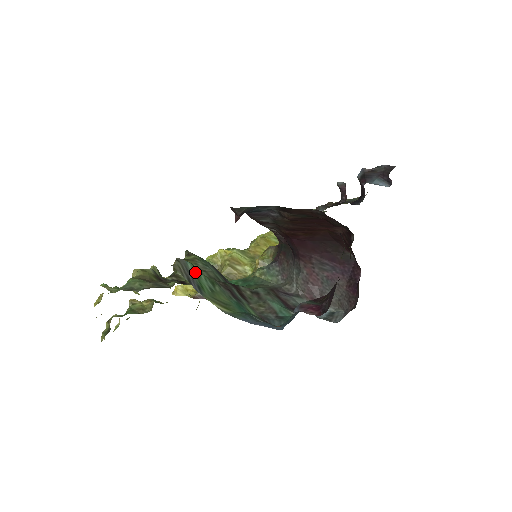
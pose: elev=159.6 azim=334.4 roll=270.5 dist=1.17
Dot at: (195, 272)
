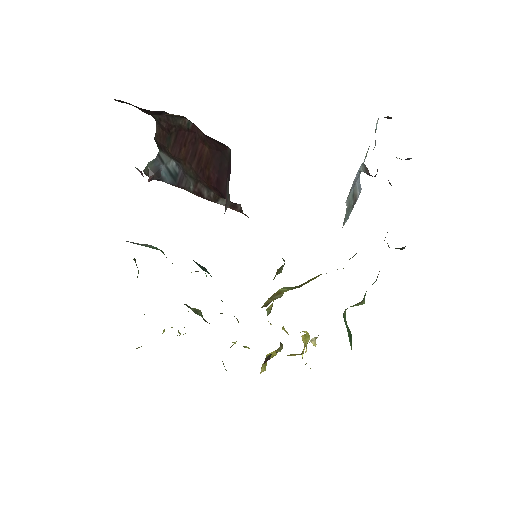
Dot at: (151, 247)
